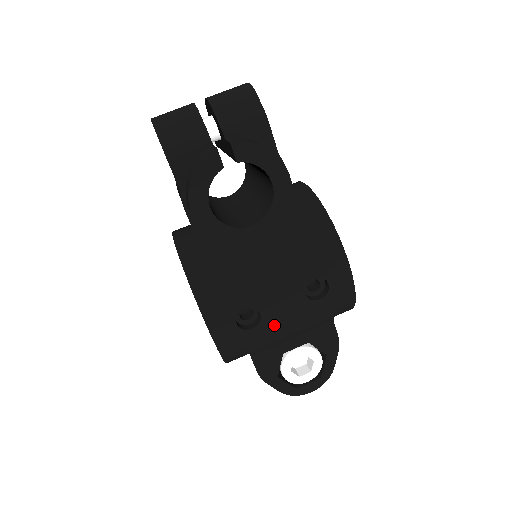
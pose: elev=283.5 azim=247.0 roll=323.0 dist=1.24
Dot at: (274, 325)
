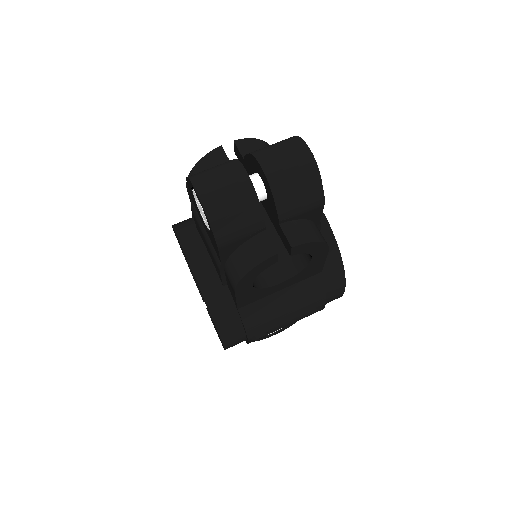
Dot at: occluded
